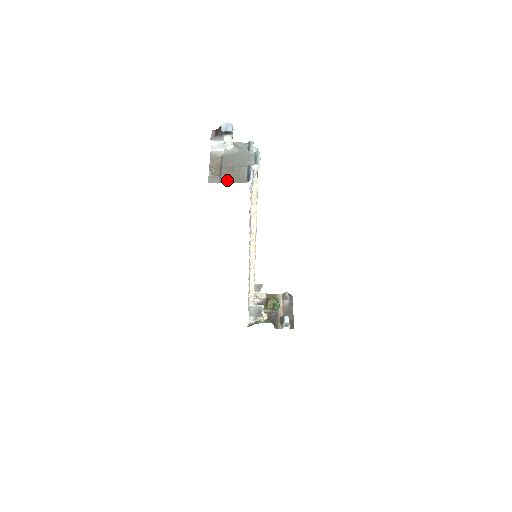
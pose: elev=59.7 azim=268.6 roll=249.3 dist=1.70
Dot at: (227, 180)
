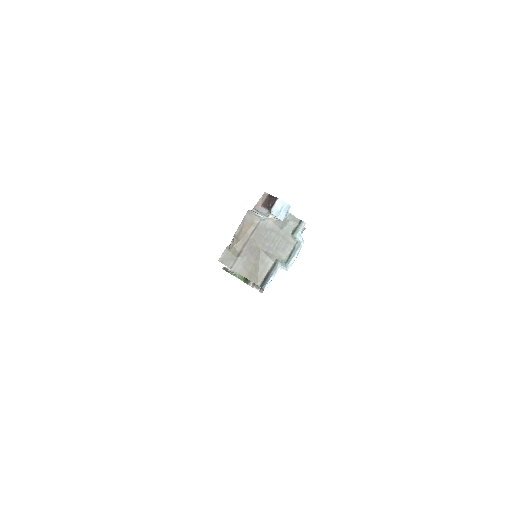
Dot at: (241, 269)
